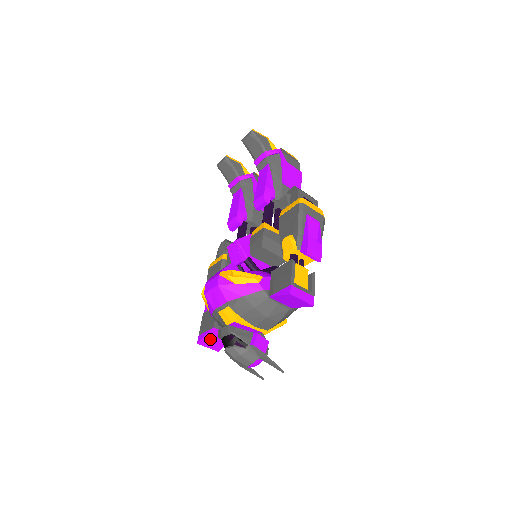
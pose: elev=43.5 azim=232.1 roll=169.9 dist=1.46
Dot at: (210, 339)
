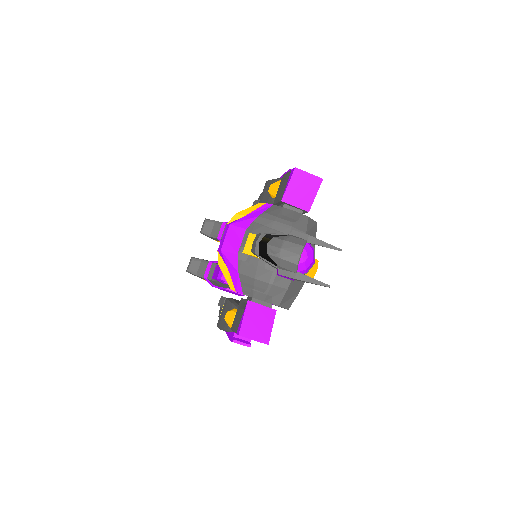
Dot at: (251, 323)
